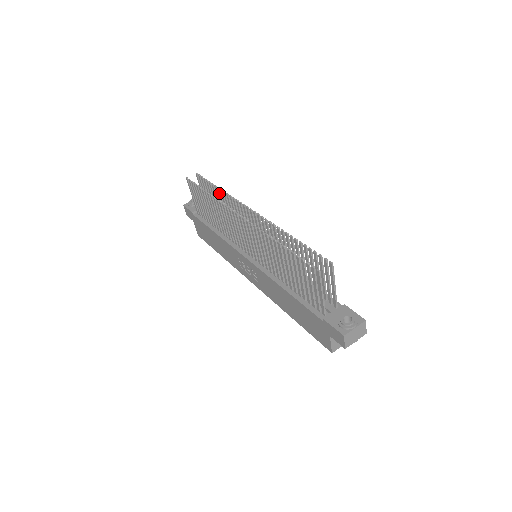
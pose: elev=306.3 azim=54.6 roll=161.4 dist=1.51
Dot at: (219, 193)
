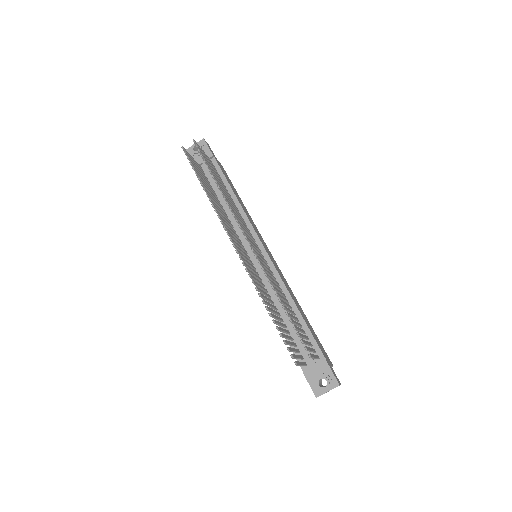
Dot at: (217, 185)
